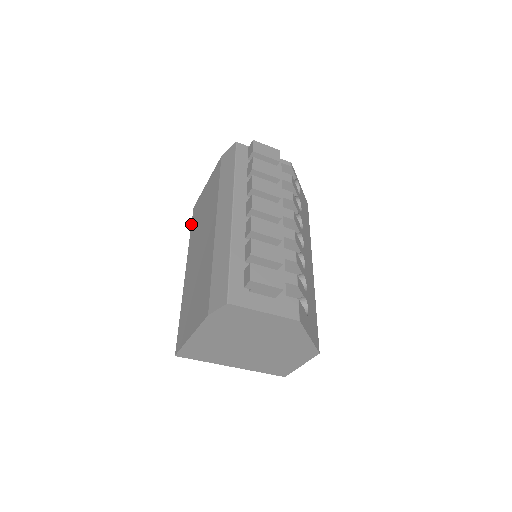
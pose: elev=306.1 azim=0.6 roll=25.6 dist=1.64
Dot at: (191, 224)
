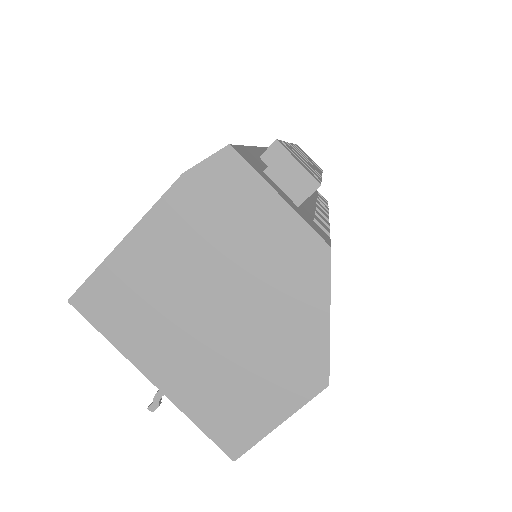
Dot at: occluded
